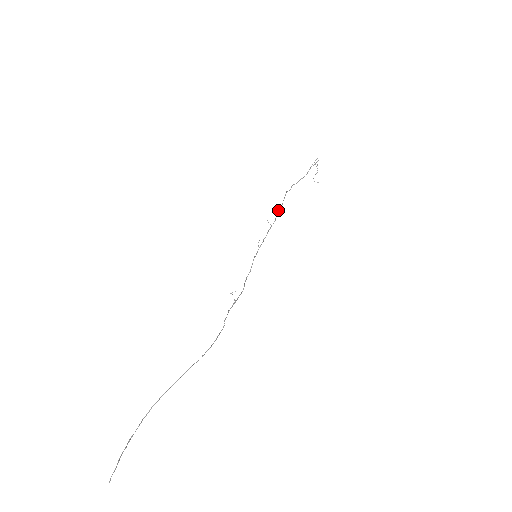
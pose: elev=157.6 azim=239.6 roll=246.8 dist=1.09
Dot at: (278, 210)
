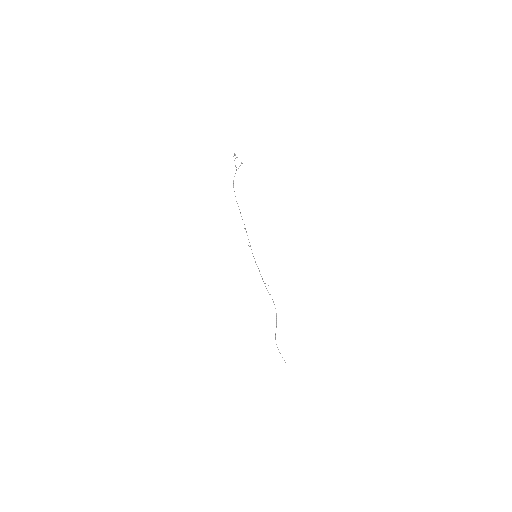
Dot at: (241, 216)
